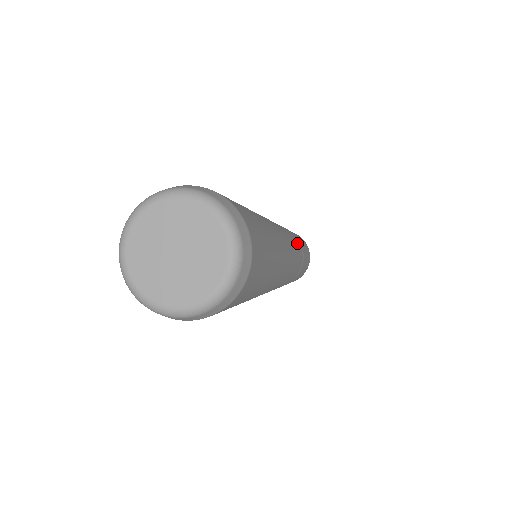
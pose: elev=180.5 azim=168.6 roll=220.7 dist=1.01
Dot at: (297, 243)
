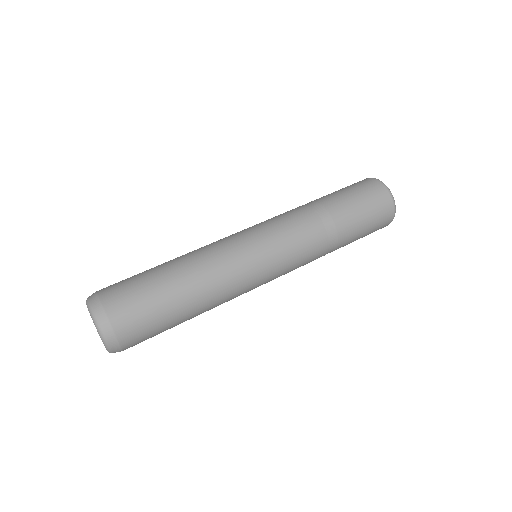
Dot at: (310, 259)
